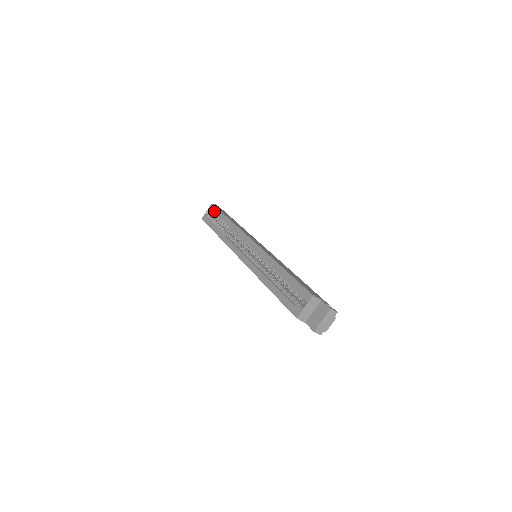
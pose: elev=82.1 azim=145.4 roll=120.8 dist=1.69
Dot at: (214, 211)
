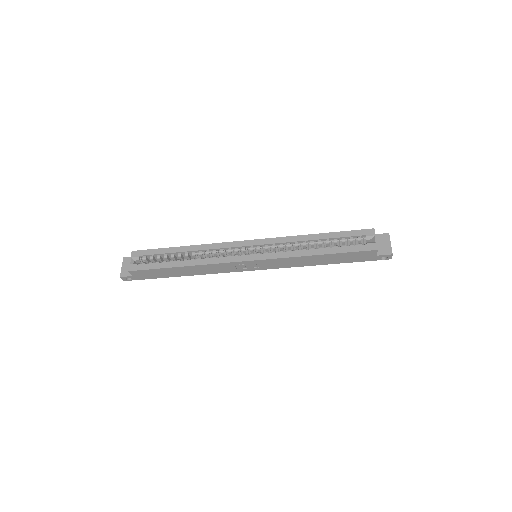
Dot at: (147, 254)
